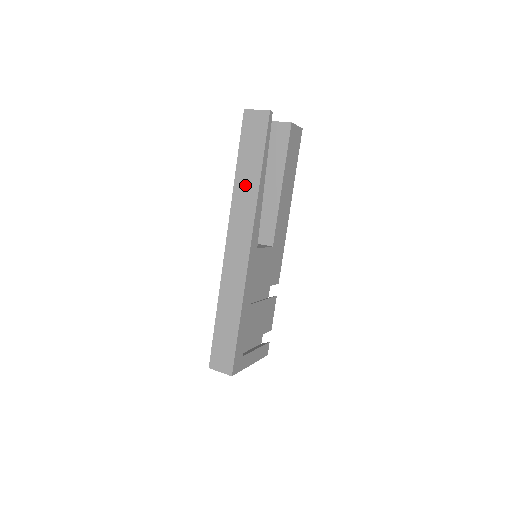
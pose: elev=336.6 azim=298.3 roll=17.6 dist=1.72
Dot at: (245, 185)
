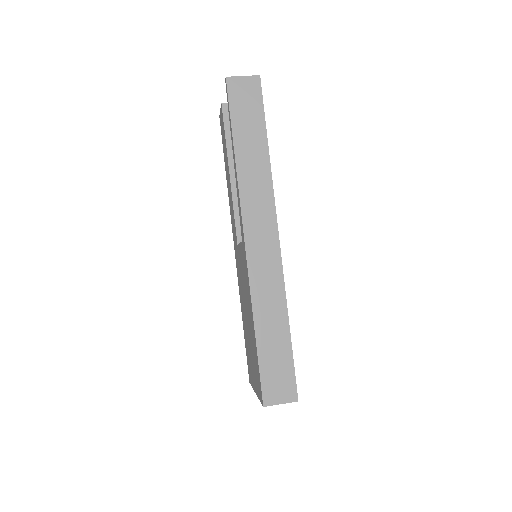
Dot at: (251, 163)
